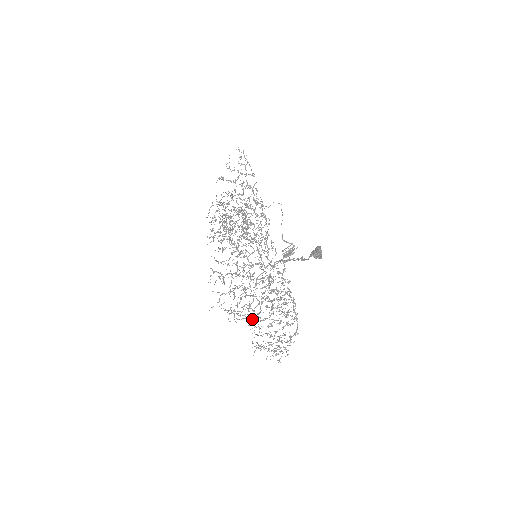
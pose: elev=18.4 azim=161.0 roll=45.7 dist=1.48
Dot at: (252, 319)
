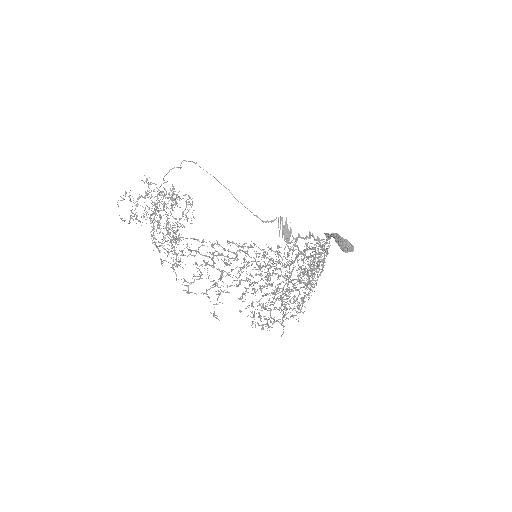
Dot at: occluded
